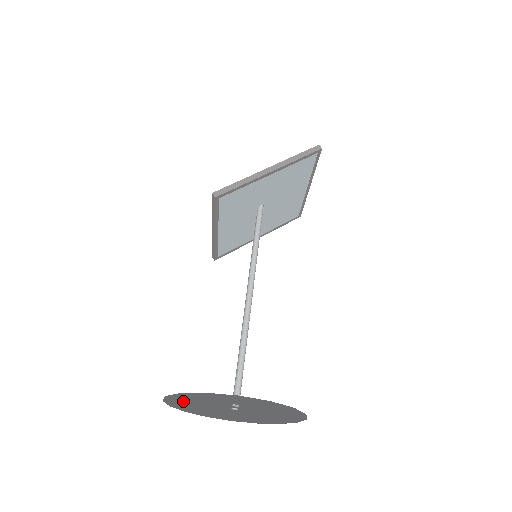
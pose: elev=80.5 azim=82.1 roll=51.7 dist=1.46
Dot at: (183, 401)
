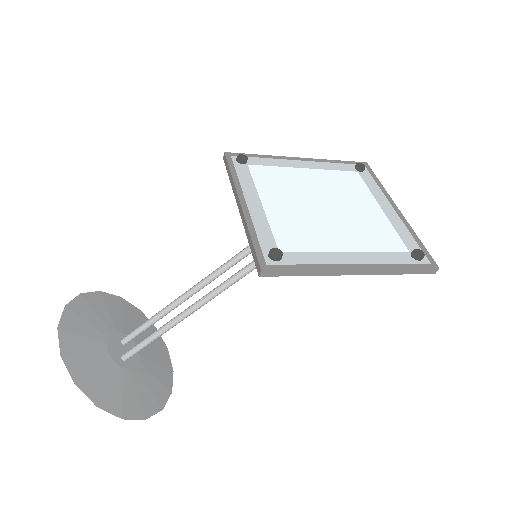
Dot at: (78, 338)
